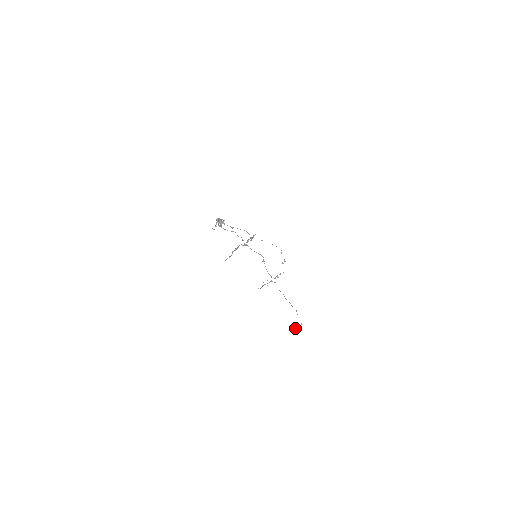
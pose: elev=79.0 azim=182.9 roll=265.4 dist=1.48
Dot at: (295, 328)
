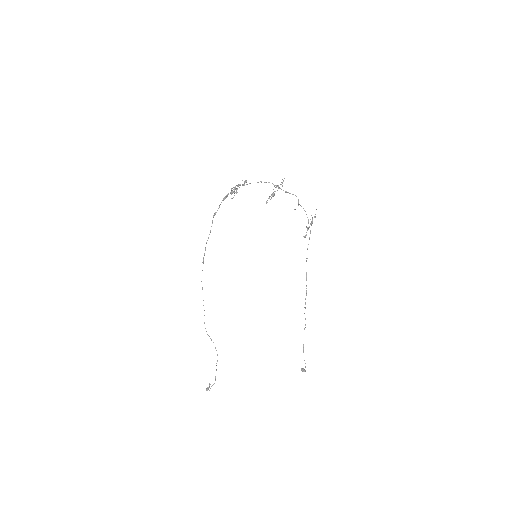
Dot at: (303, 368)
